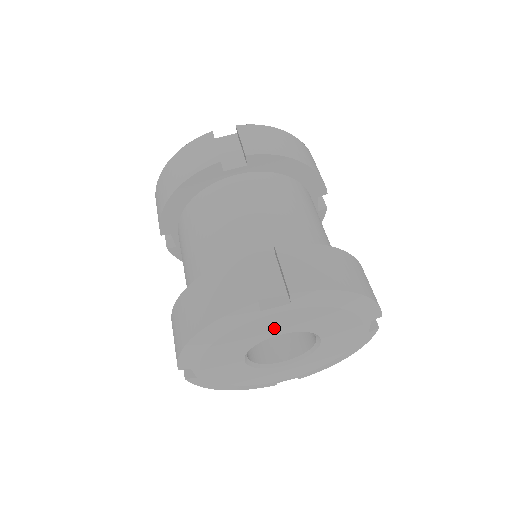
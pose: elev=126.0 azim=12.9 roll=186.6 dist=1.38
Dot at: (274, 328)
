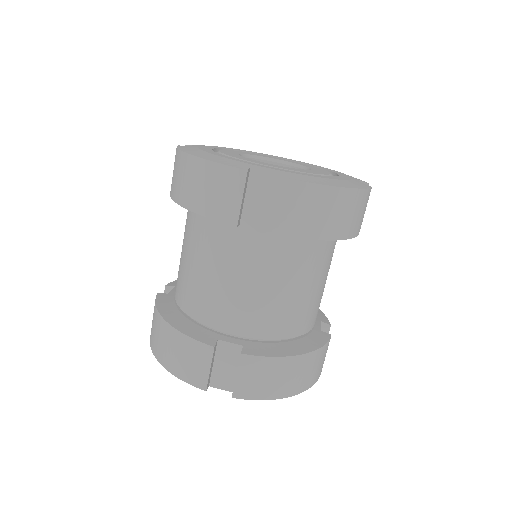
Dot at: occluded
